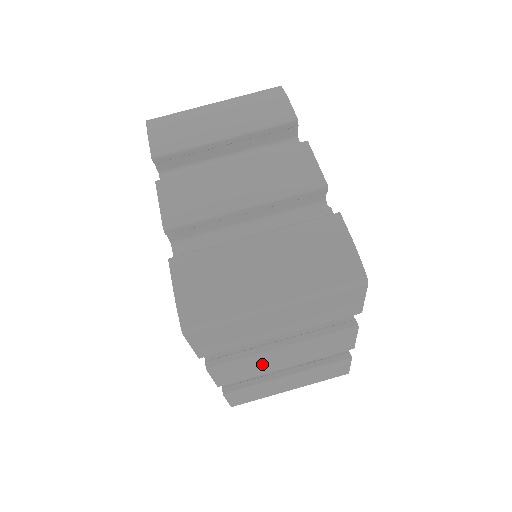
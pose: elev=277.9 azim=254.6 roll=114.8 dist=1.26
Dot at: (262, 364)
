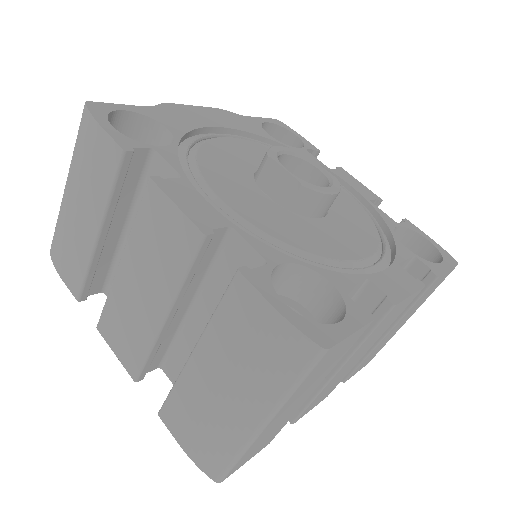
Dot at: (339, 376)
